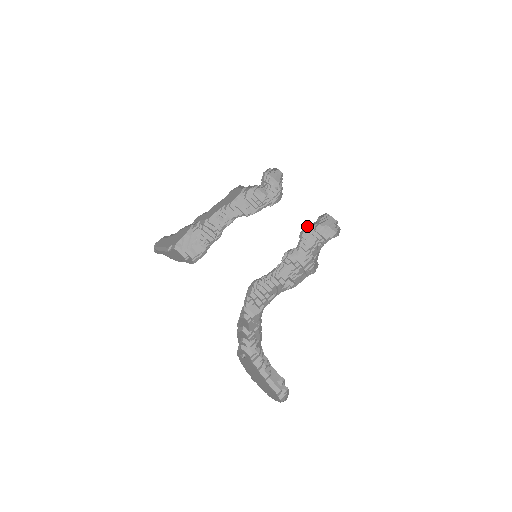
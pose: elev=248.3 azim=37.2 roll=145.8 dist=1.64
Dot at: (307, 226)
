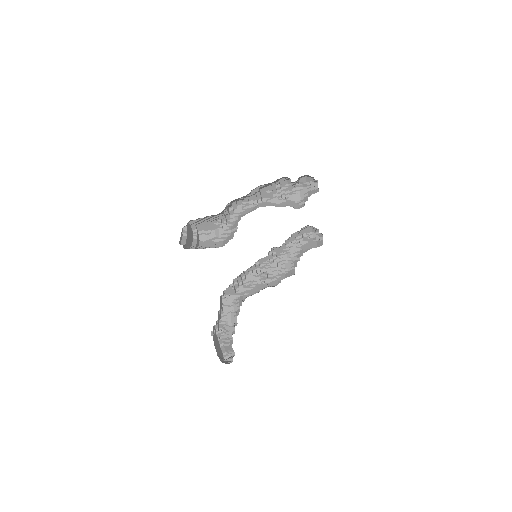
Dot at: occluded
